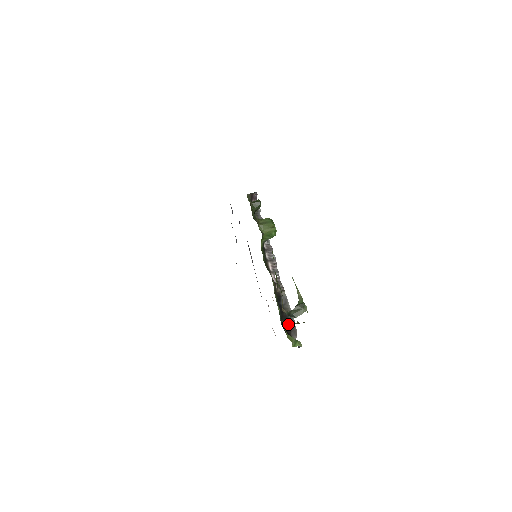
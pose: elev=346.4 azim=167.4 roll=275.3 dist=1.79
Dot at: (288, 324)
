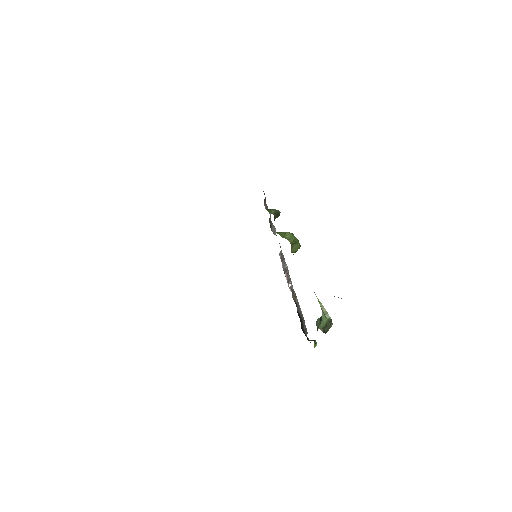
Dot at: (303, 327)
